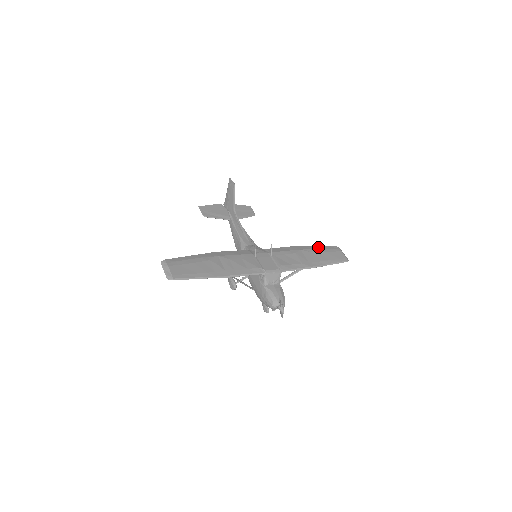
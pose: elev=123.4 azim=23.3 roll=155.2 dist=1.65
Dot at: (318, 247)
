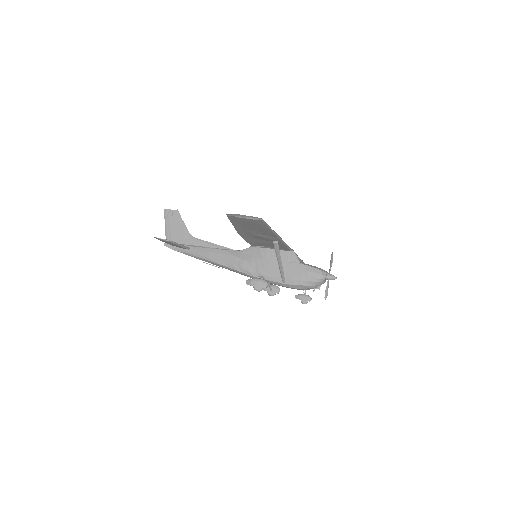
Dot at: occluded
